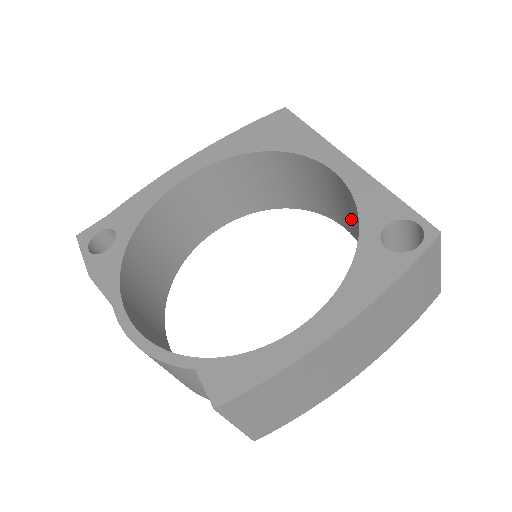
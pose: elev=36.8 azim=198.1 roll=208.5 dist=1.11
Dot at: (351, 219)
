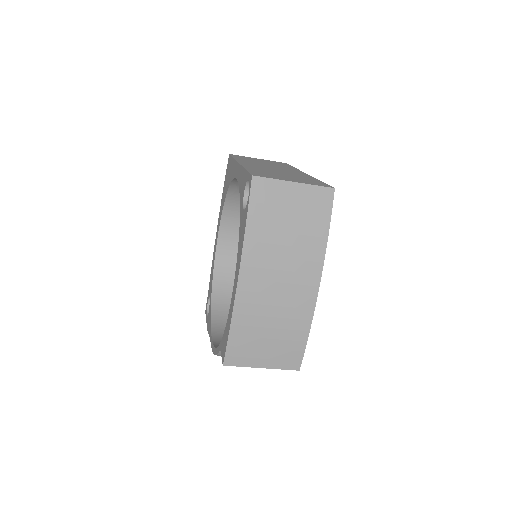
Dot at: occluded
